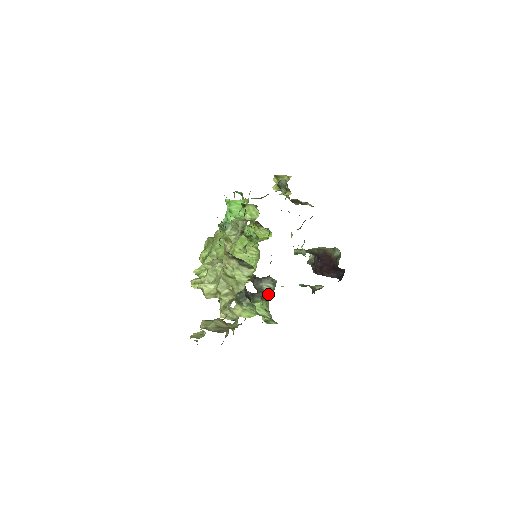
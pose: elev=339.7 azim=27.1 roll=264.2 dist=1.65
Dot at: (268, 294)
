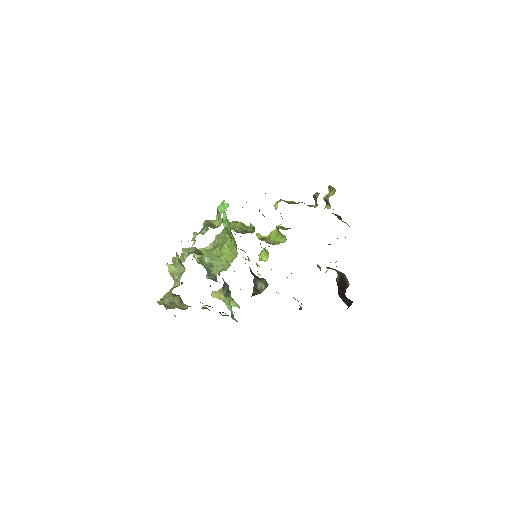
Dot at: (257, 293)
